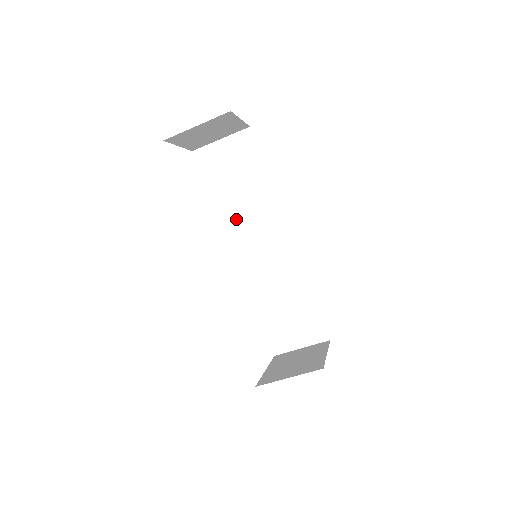
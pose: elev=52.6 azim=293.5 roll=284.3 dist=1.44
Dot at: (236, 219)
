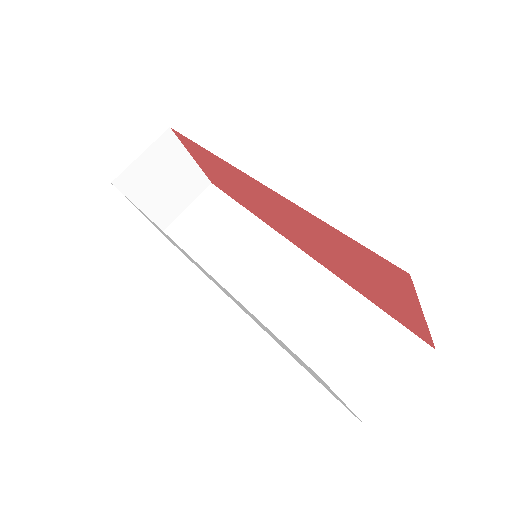
Dot at: (229, 268)
